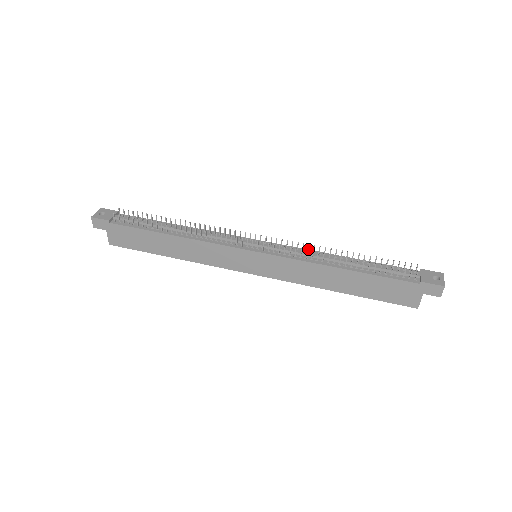
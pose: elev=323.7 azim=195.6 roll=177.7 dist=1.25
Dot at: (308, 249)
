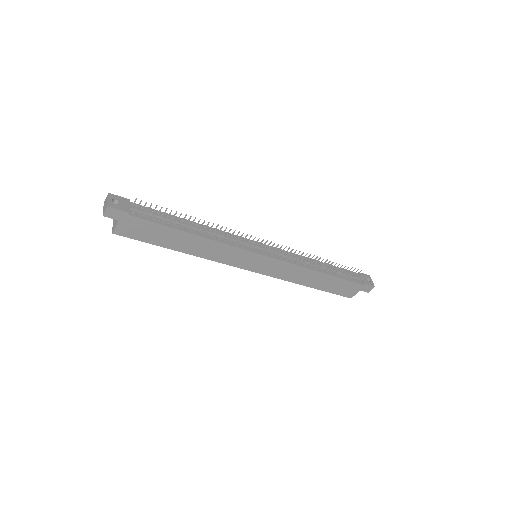
Dot at: occluded
